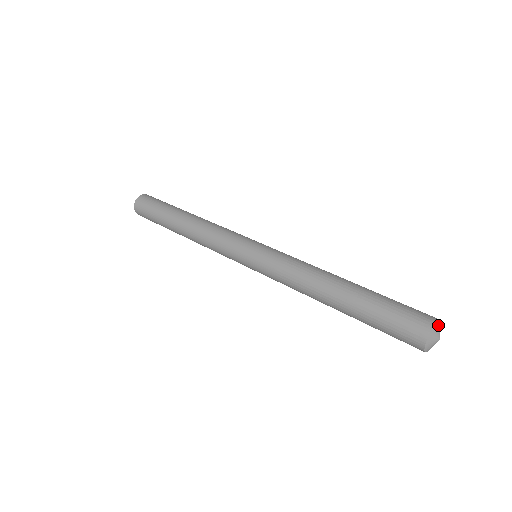
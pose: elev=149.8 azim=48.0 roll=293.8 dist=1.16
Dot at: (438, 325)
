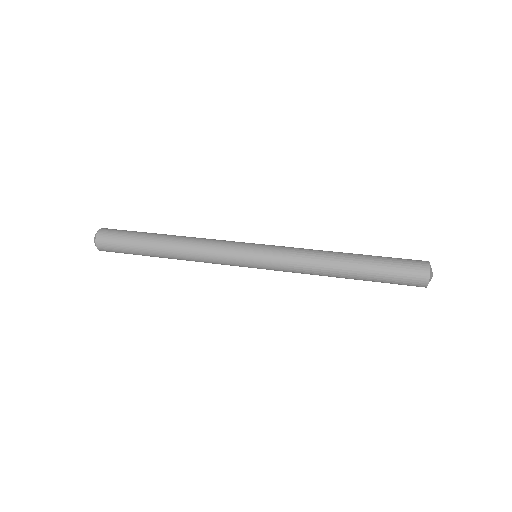
Dot at: occluded
